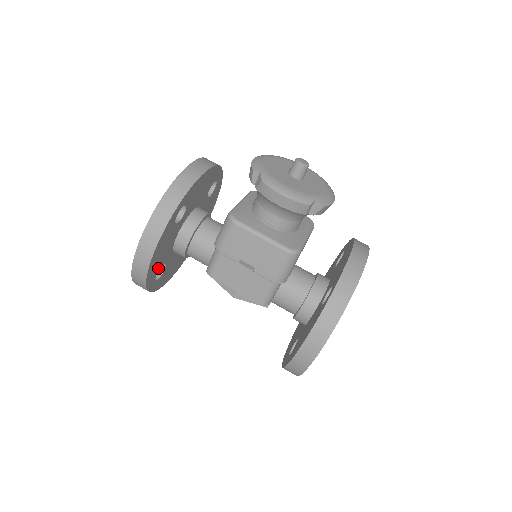
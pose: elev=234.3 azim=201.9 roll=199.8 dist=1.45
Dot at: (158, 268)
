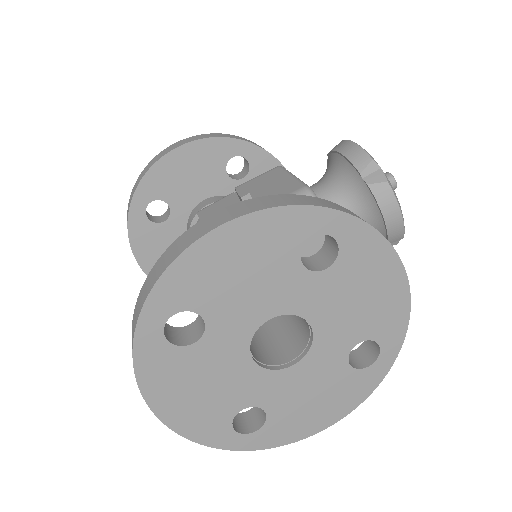
Dot at: (165, 193)
